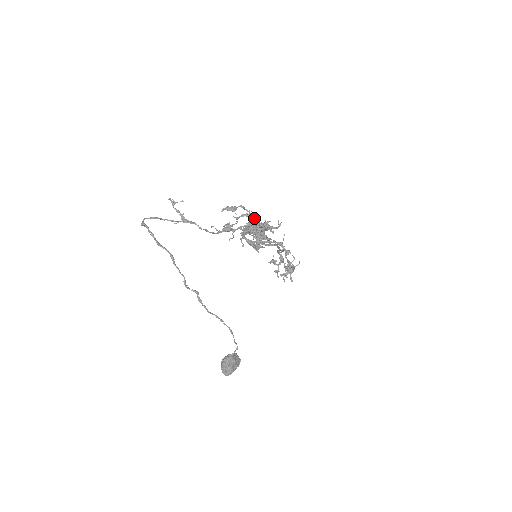
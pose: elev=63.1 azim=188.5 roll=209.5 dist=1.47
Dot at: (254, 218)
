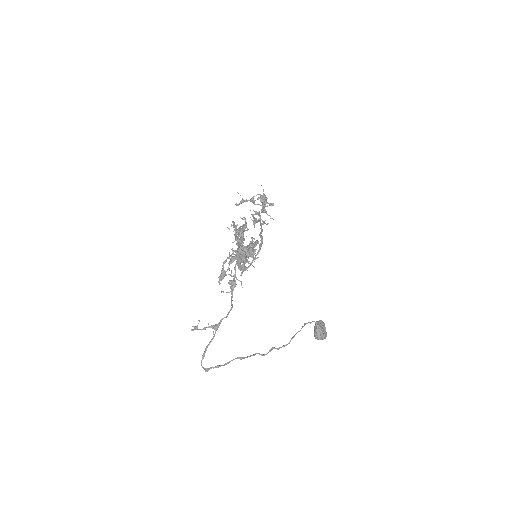
Dot at: (238, 256)
